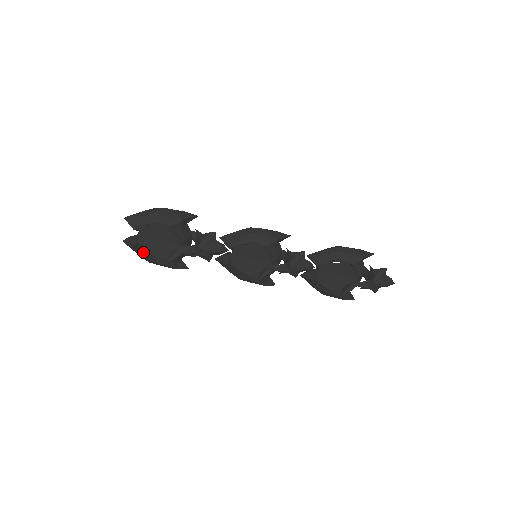
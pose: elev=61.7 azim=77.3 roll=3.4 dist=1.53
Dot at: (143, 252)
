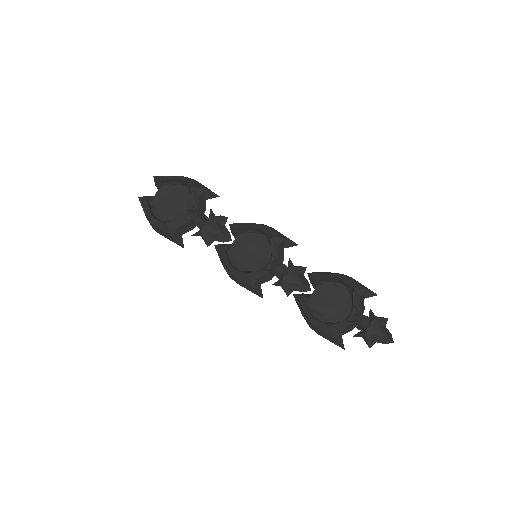
Dot at: (151, 211)
